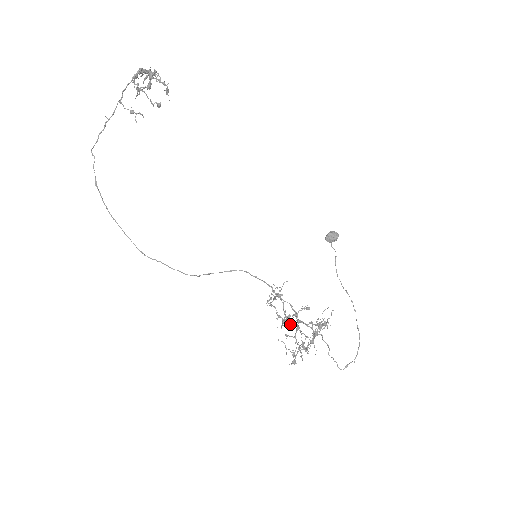
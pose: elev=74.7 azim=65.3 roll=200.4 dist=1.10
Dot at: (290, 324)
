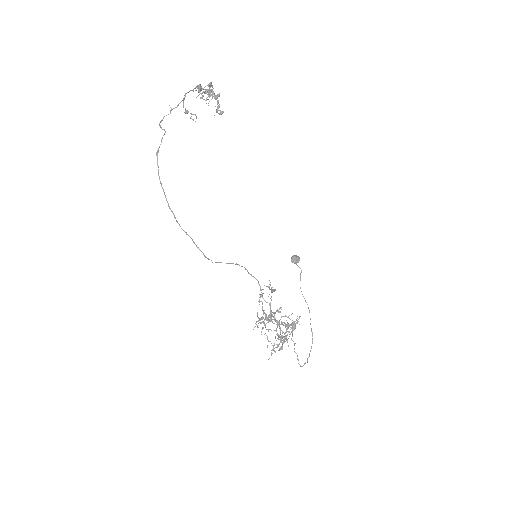
Dot at: occluded
